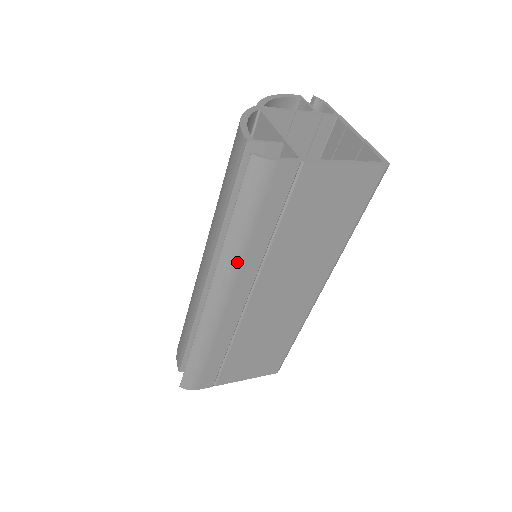
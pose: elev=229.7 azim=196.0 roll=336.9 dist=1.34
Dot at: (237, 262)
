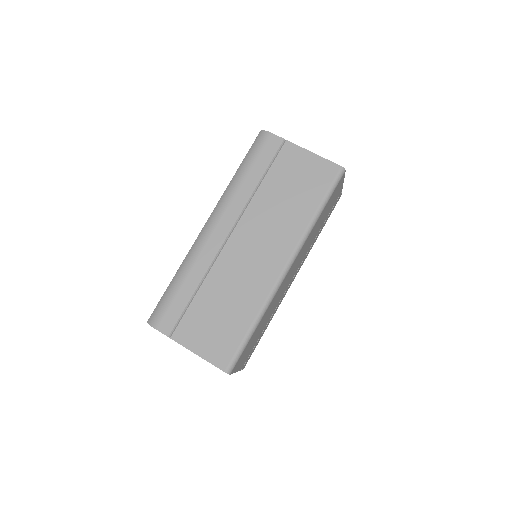
Dot at: (232, 195)
